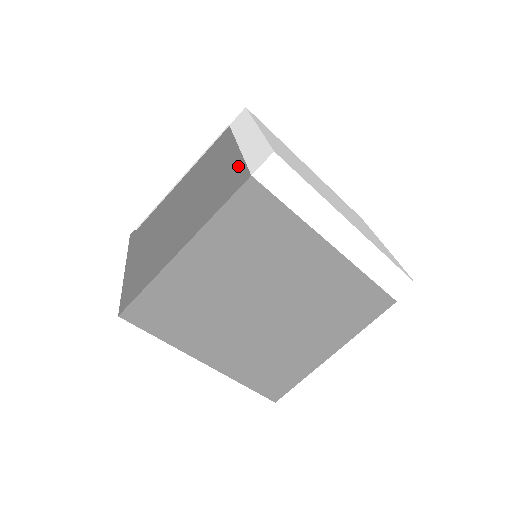
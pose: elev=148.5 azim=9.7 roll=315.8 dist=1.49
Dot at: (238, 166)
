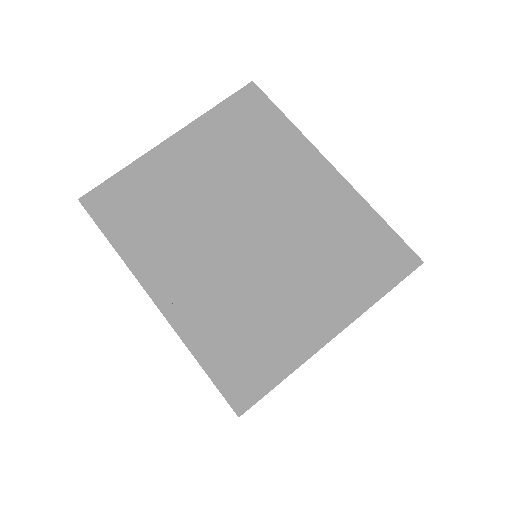
Dot at: occluded
